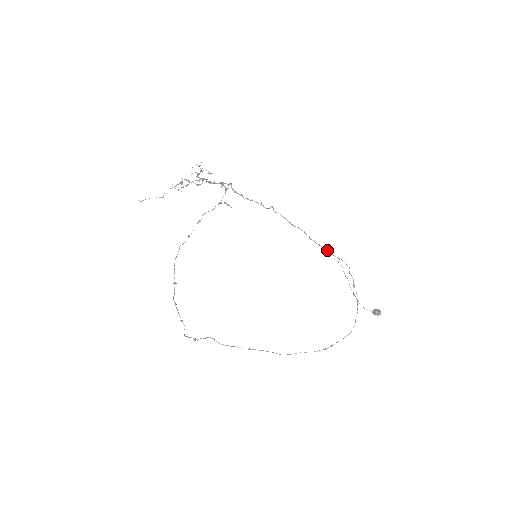
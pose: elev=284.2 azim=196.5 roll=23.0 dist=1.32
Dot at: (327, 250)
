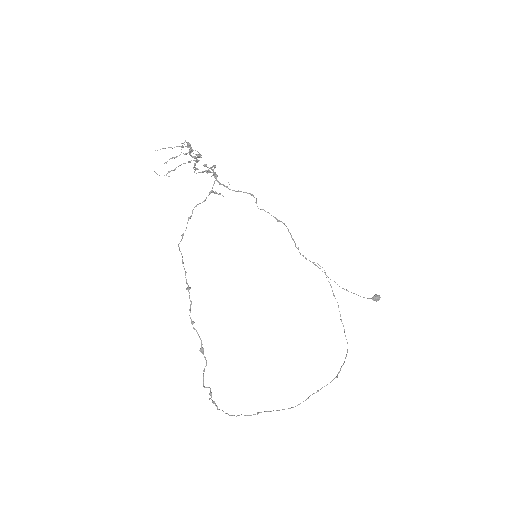
Dot at: occluded
